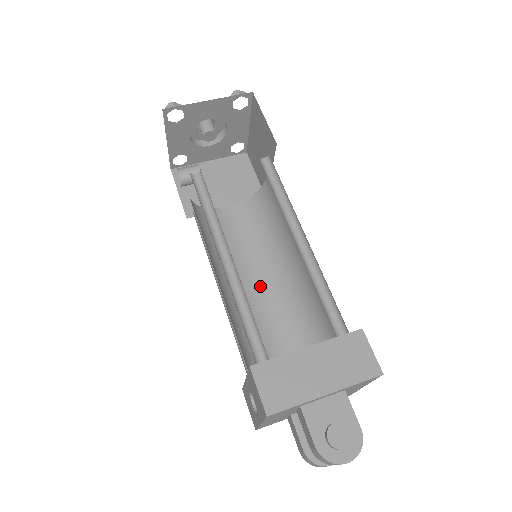
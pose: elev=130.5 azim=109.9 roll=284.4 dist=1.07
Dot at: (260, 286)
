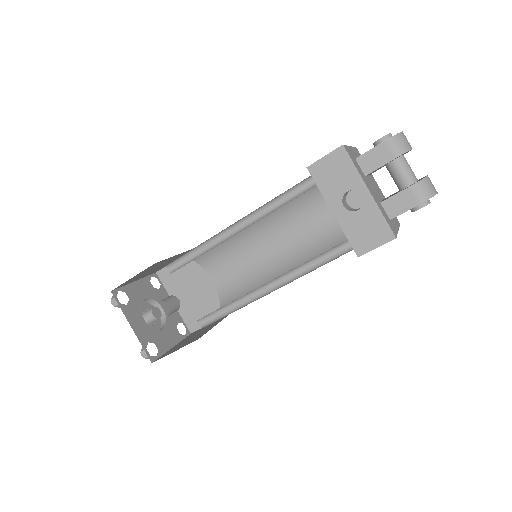
Dot at: occluded
